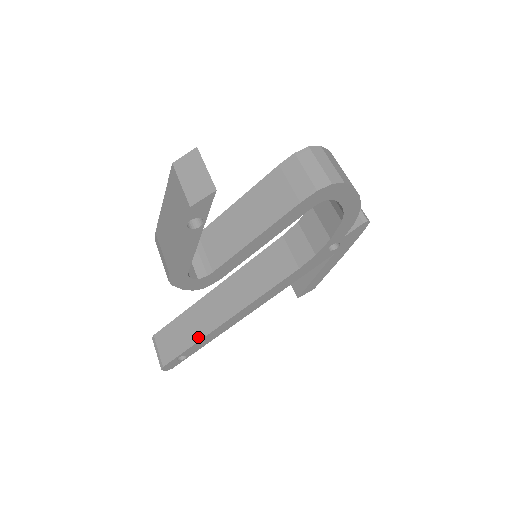
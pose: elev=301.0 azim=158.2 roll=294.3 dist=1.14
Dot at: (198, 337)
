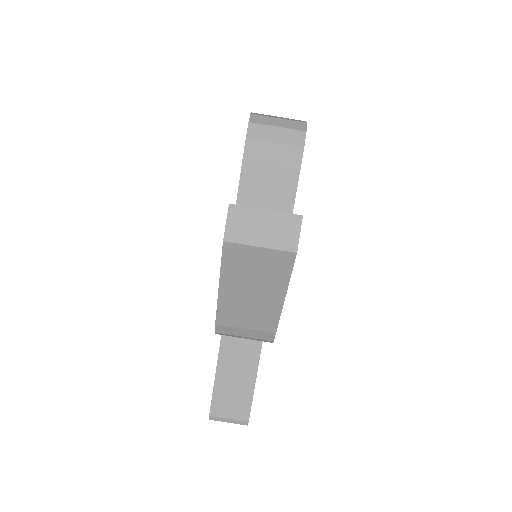
Dot at: (254, 368)
